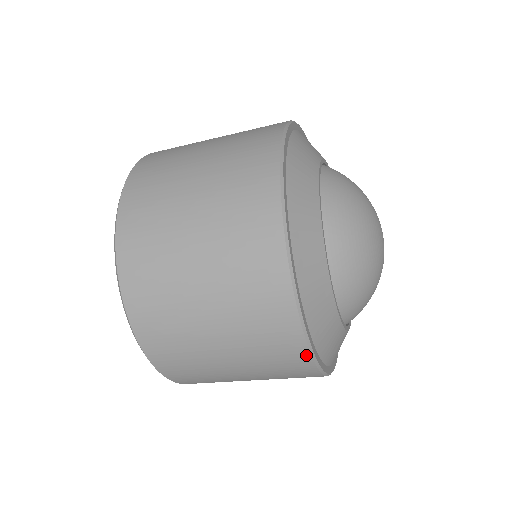
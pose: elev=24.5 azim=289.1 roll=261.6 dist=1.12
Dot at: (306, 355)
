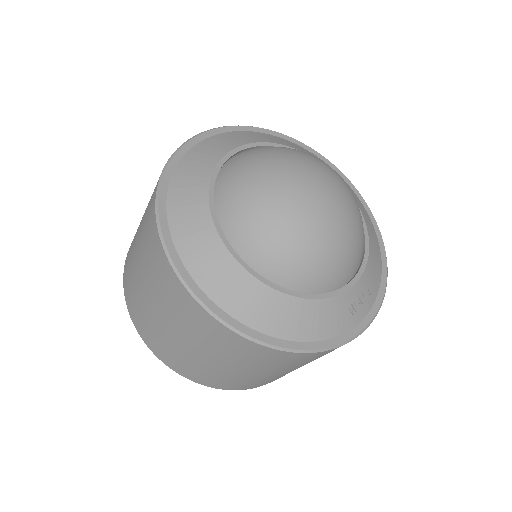
Dot at: (157, 233)
